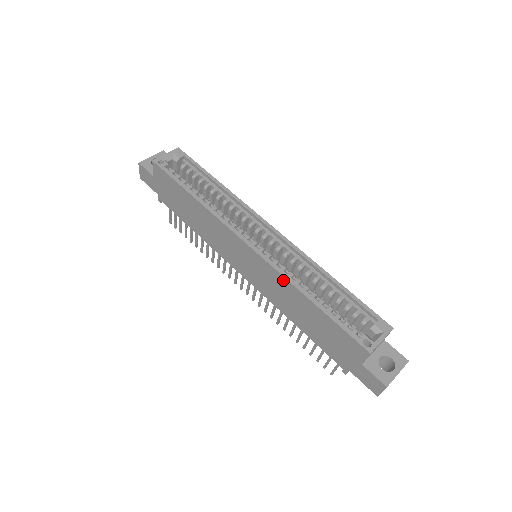
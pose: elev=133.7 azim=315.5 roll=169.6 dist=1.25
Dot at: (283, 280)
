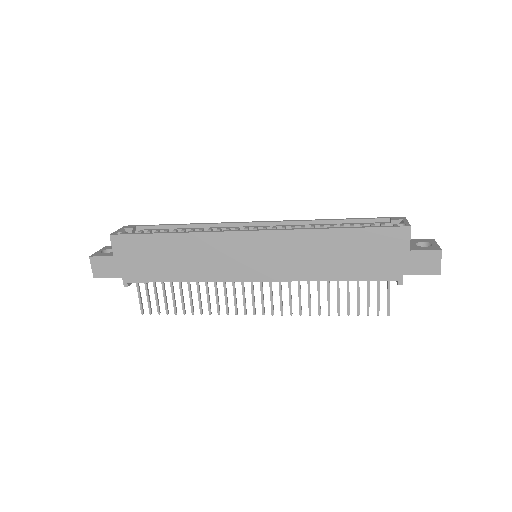
Dot at: (300, 234)
